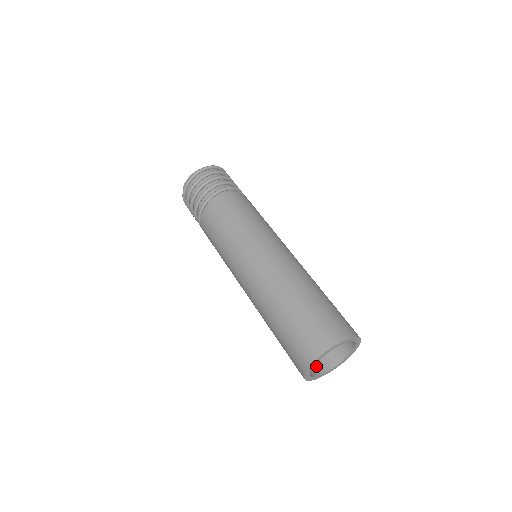
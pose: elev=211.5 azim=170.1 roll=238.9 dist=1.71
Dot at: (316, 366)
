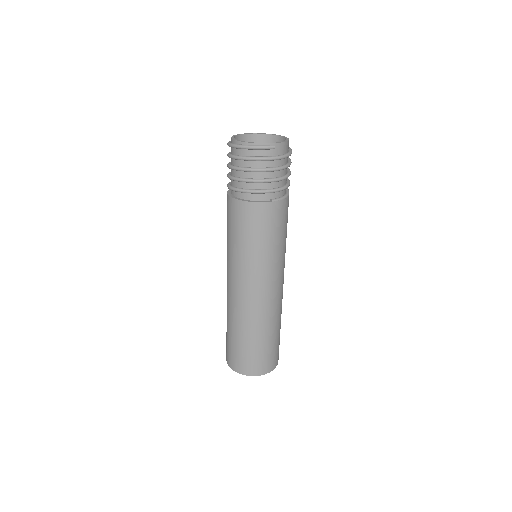
Dot at: occluded
